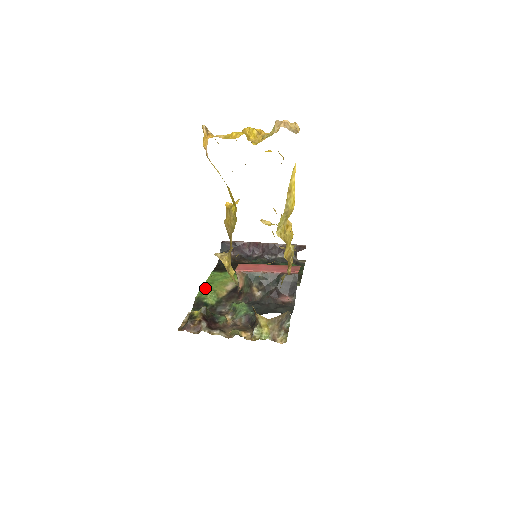
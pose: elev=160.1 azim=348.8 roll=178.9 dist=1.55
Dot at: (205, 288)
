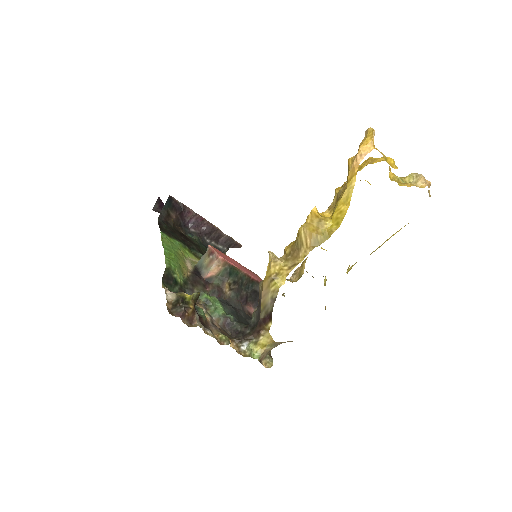
Dot at: (169, 256)
